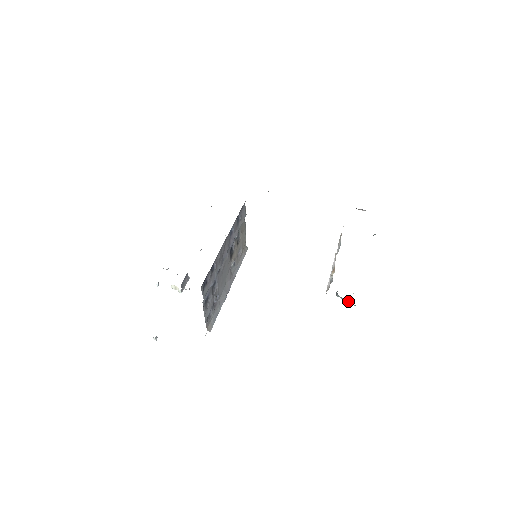
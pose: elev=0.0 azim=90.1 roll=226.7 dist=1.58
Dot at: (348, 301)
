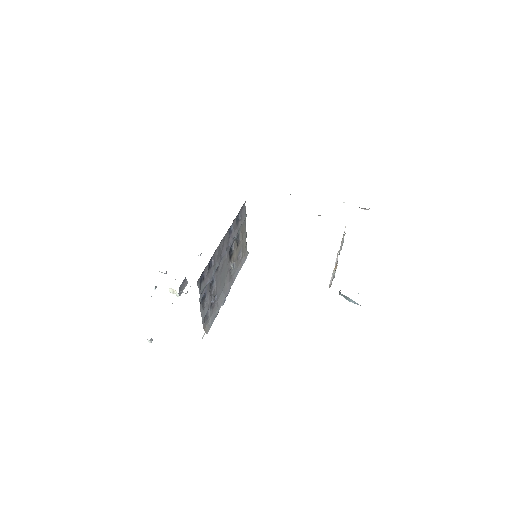
Dot at: (352, 300)
